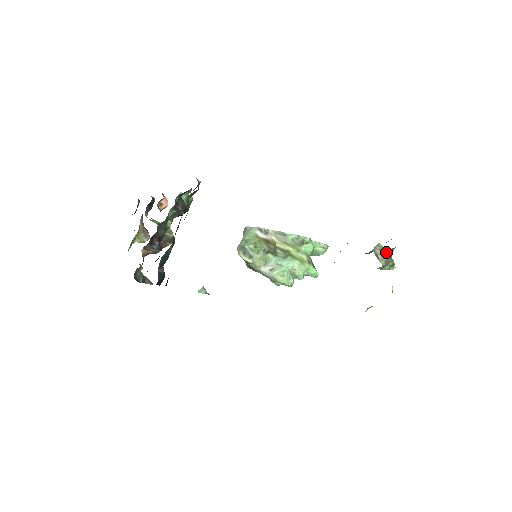
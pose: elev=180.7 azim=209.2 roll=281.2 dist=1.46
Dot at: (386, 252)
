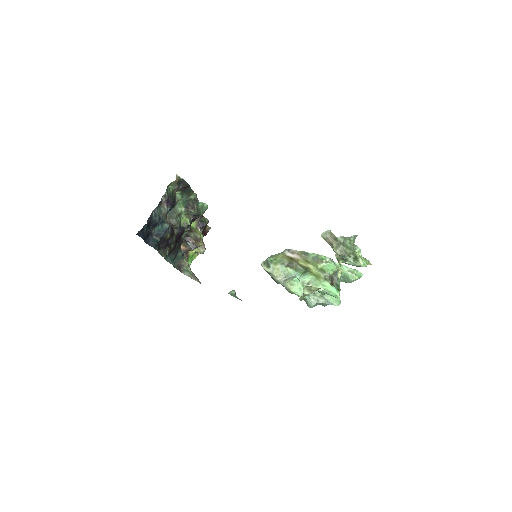
Dot at: (340, 241)
